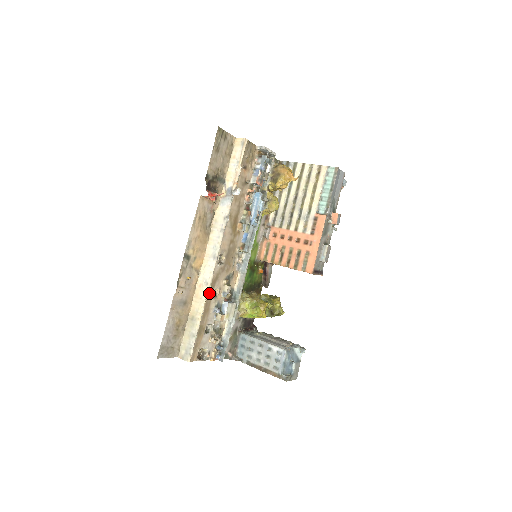
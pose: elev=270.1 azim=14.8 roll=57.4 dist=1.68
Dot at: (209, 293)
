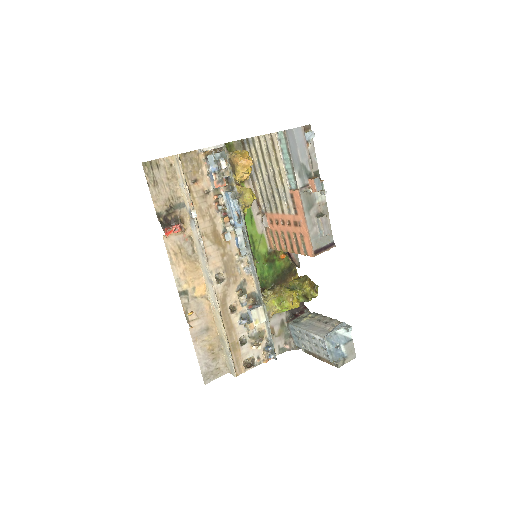
Dot at: (224, 313)
